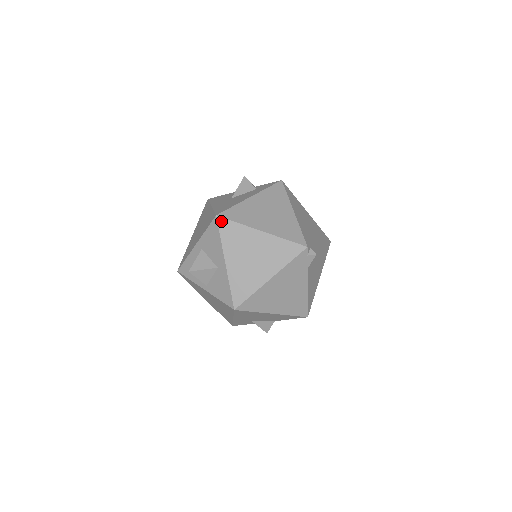
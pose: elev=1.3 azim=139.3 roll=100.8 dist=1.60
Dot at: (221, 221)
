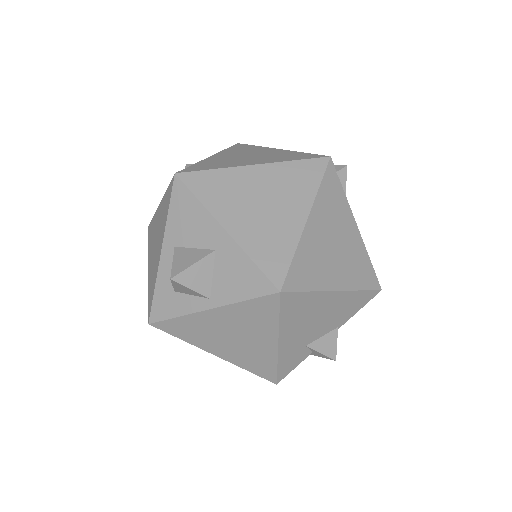
Dot at: (186, 177)
